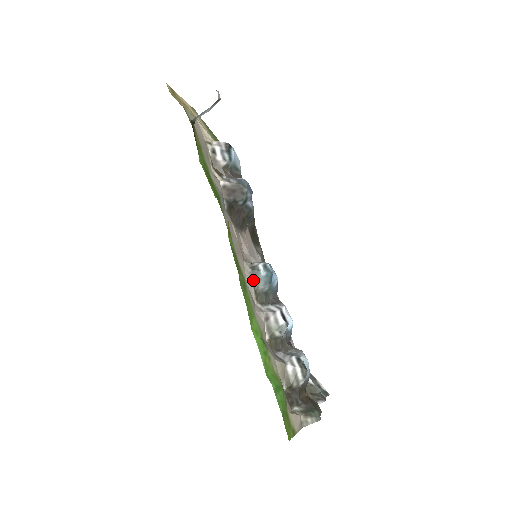
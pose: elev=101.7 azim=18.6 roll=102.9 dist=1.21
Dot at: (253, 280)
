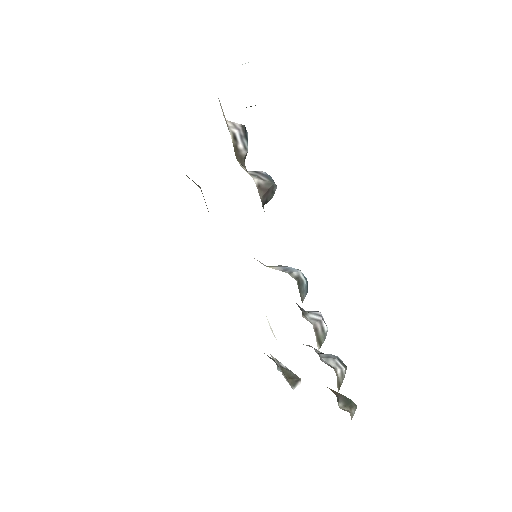
Dot at: (300, 292)
